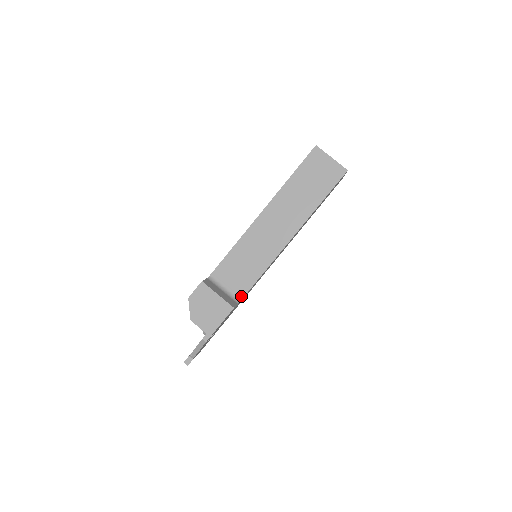
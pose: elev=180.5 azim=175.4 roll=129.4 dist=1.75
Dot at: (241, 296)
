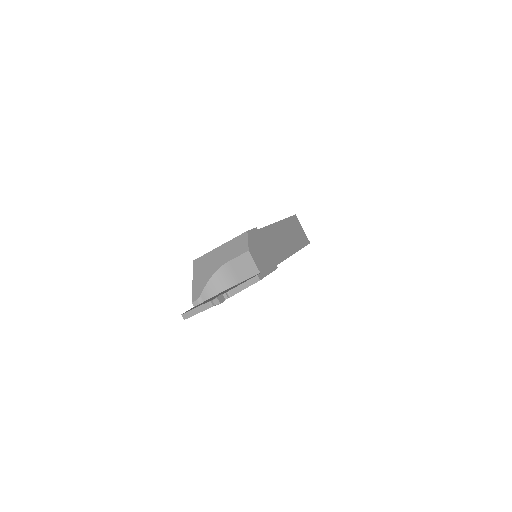
Dot at: occluded
